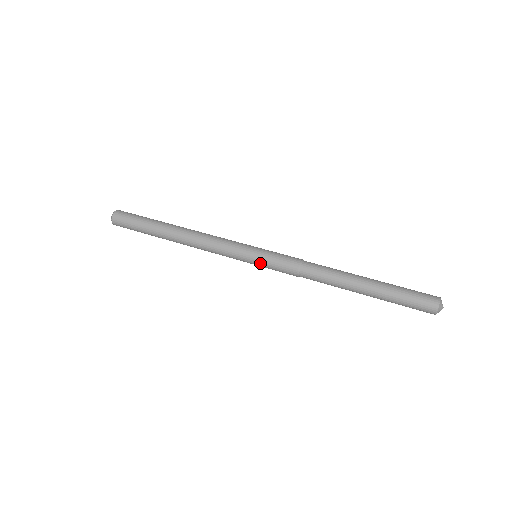
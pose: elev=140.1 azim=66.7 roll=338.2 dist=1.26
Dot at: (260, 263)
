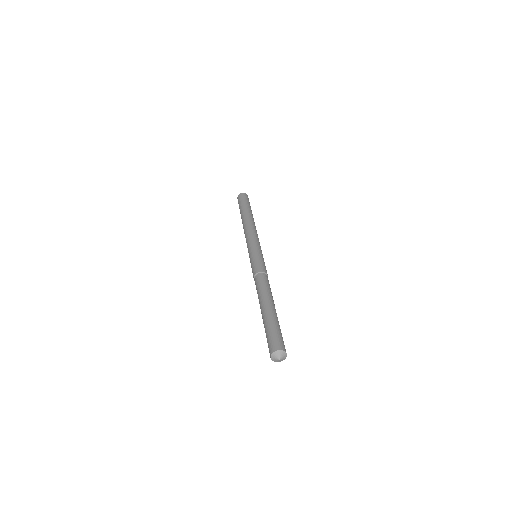
Dot at: occluded
